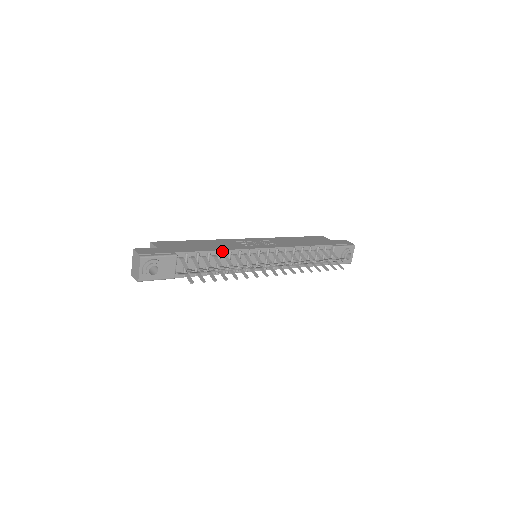
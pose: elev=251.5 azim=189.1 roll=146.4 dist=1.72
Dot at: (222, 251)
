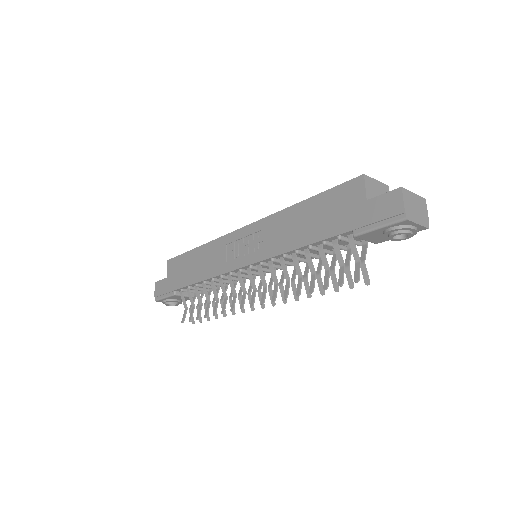
Dot at: (206, 280)
